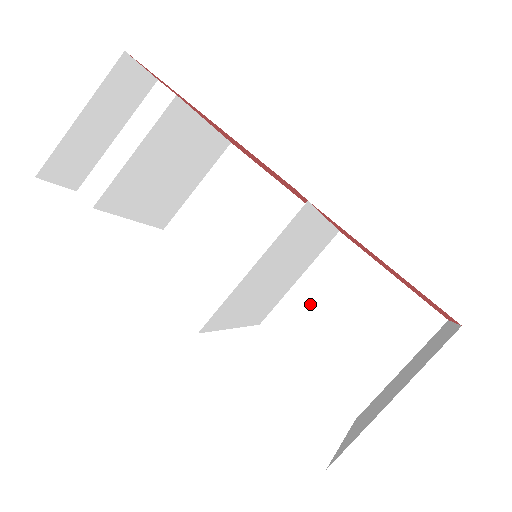
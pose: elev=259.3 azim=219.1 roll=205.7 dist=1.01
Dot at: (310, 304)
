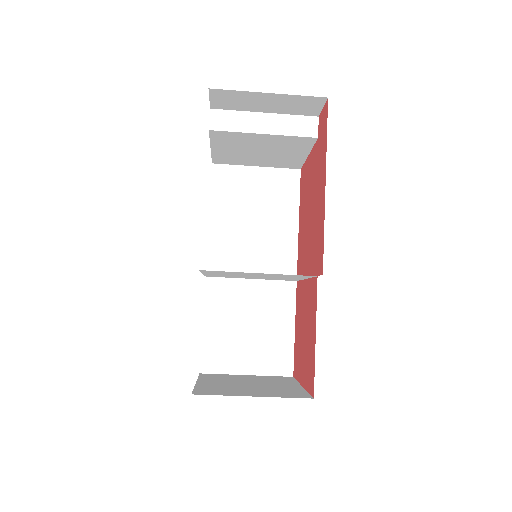
Dot at: (242, 297)
